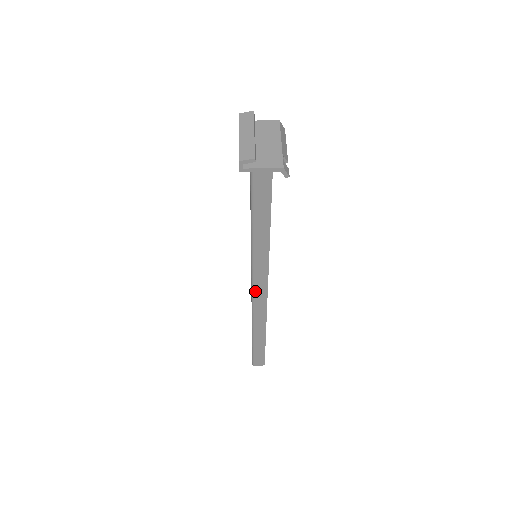
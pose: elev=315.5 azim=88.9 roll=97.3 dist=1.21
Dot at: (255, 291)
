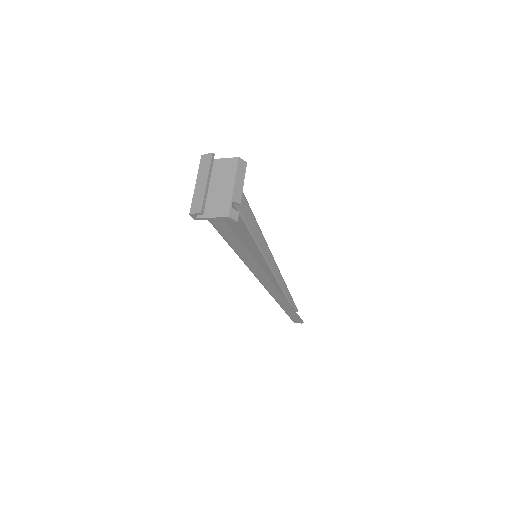
Dot at: (262, 282)
